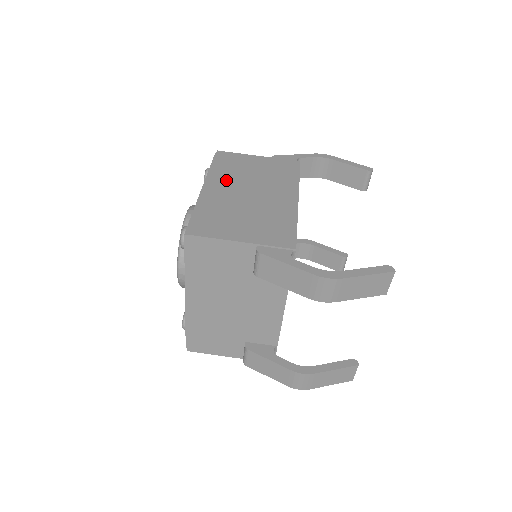
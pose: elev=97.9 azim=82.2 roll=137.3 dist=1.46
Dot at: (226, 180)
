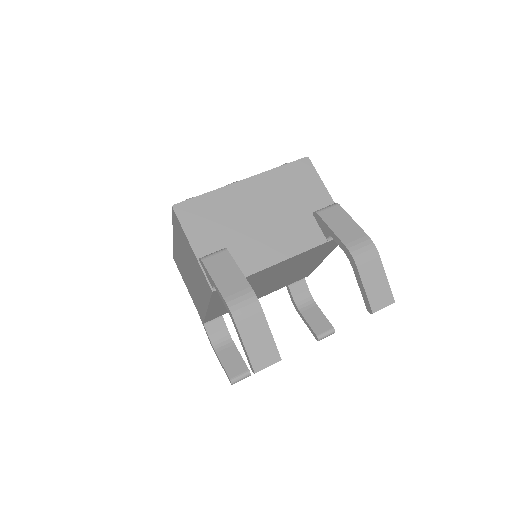
Dot at: occluded
